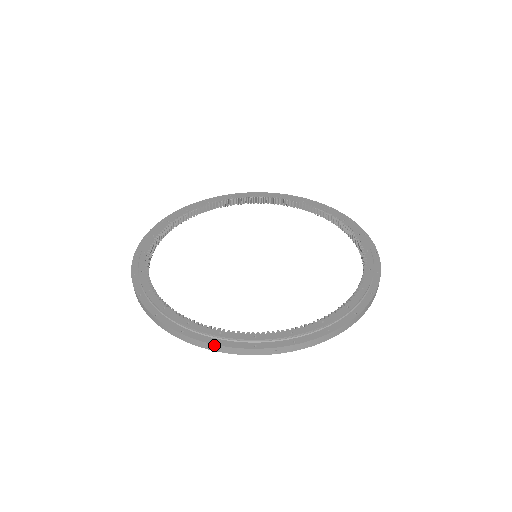
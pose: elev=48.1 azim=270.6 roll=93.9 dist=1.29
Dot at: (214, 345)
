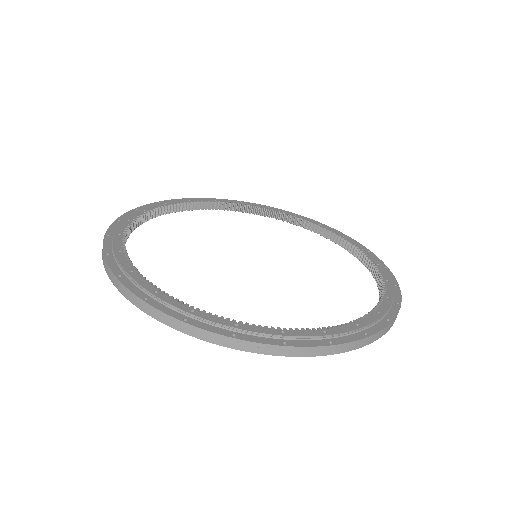
Dot at: (181, 322)
